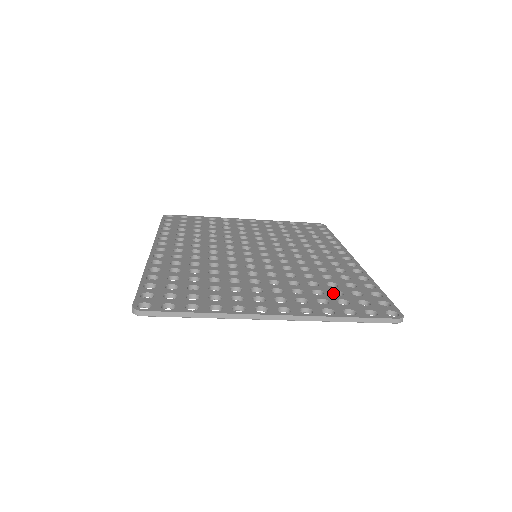
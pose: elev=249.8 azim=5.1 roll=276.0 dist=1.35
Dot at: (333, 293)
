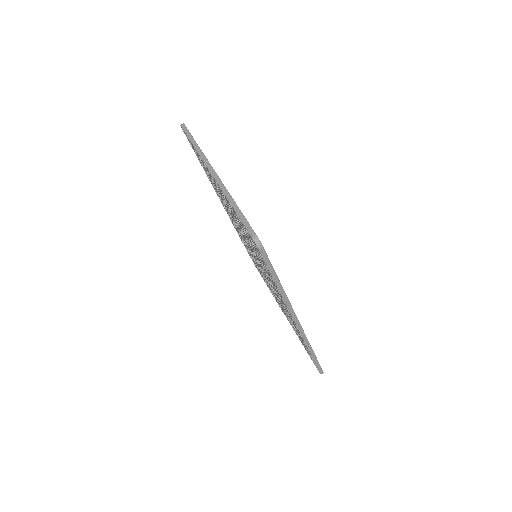
Dot at: occluded
